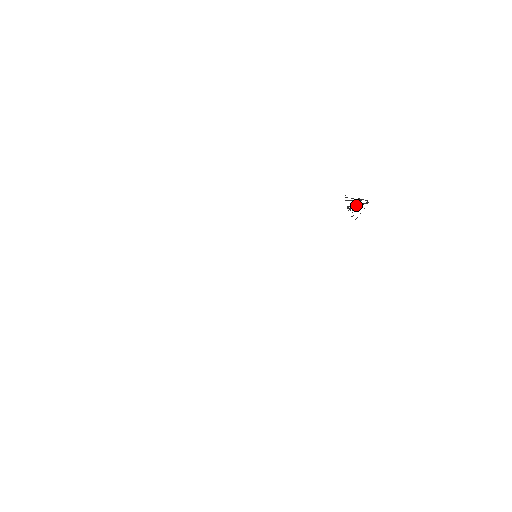
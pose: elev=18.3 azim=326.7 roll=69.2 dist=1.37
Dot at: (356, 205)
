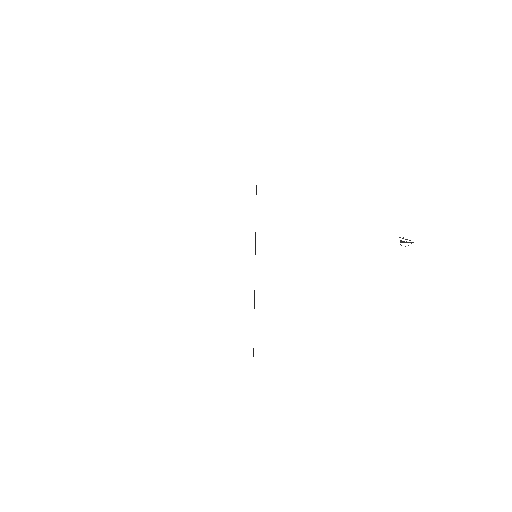
Dot at: (406, 241)
